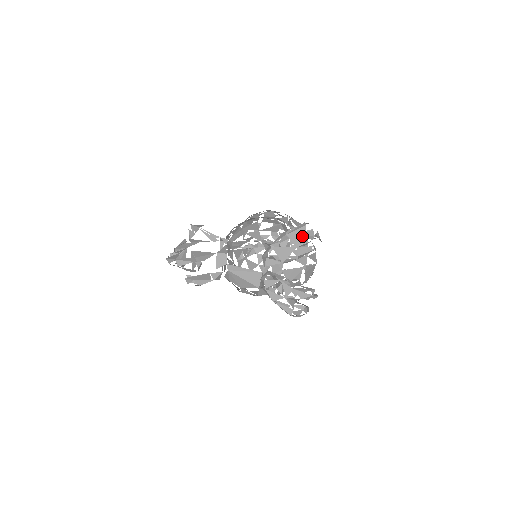
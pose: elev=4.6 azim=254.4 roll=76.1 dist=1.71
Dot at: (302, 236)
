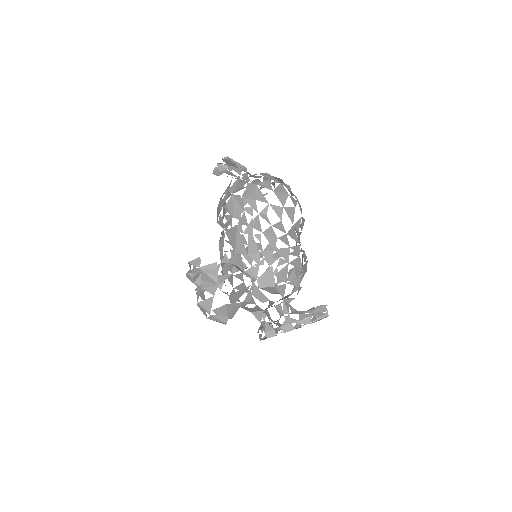
Dot at: occluded
